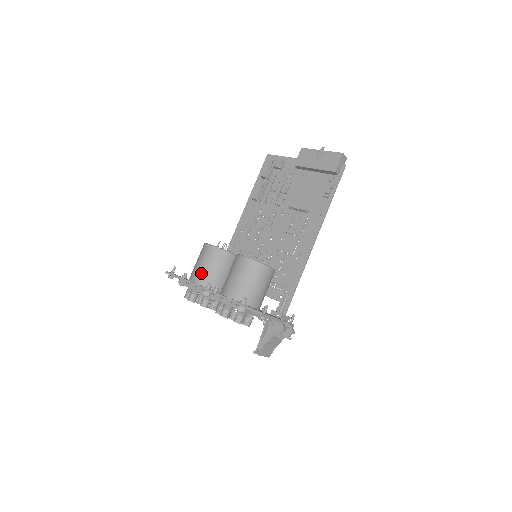
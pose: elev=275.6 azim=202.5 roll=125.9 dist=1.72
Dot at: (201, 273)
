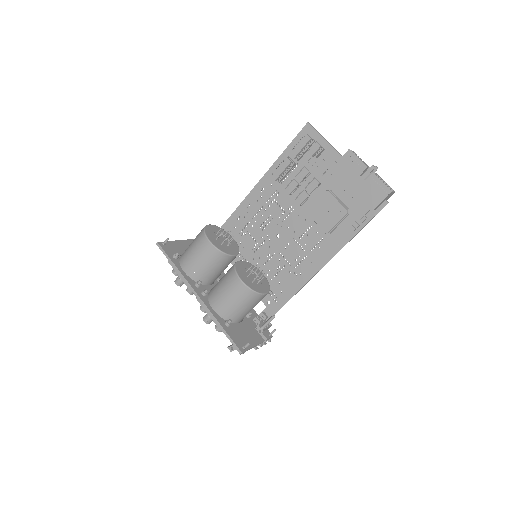
Dot at: (193, 266)
